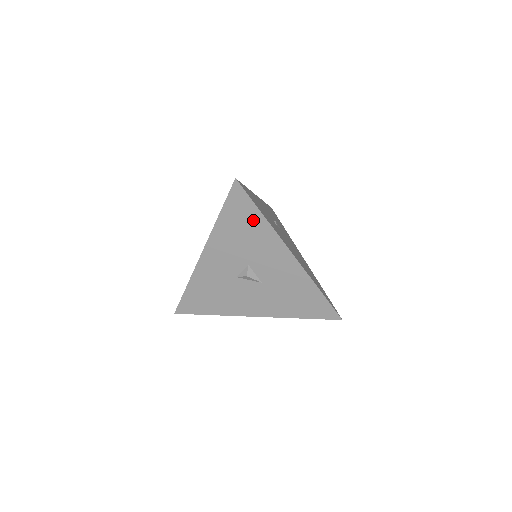
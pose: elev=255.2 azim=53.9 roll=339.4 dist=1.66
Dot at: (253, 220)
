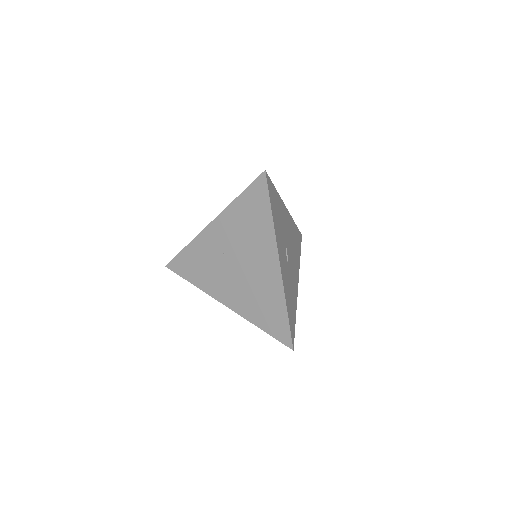
Dot at: occluded
